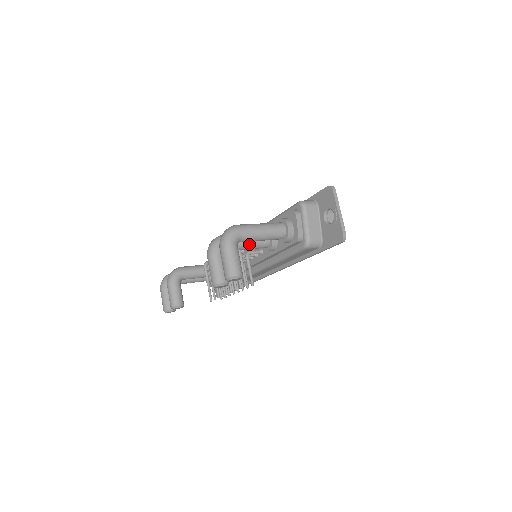
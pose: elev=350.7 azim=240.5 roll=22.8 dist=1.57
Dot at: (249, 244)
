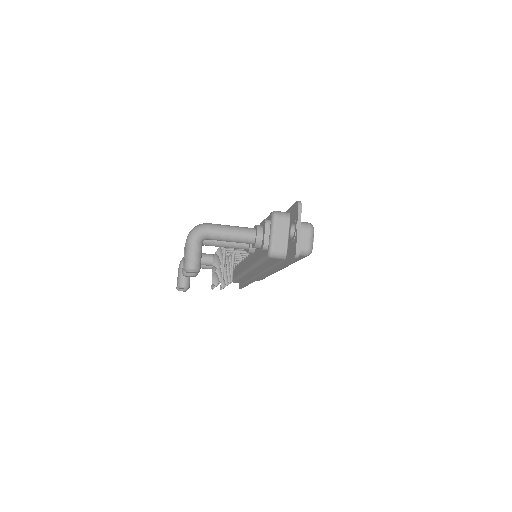
Dot at: (227, 243)
